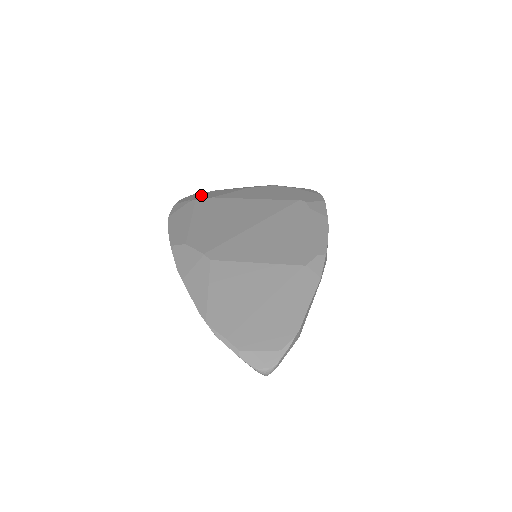
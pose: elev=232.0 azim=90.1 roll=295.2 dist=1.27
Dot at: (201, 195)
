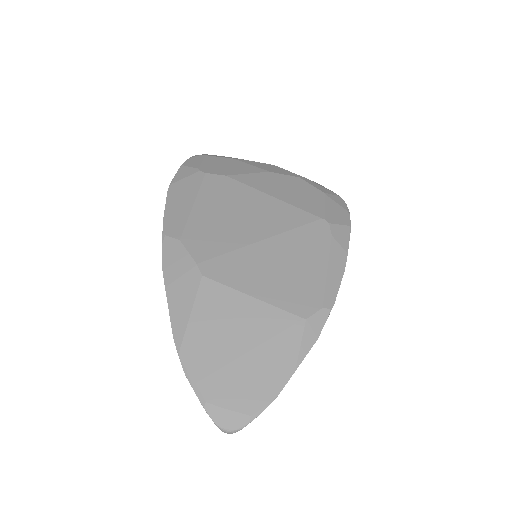
Dot at: (214, 163)
